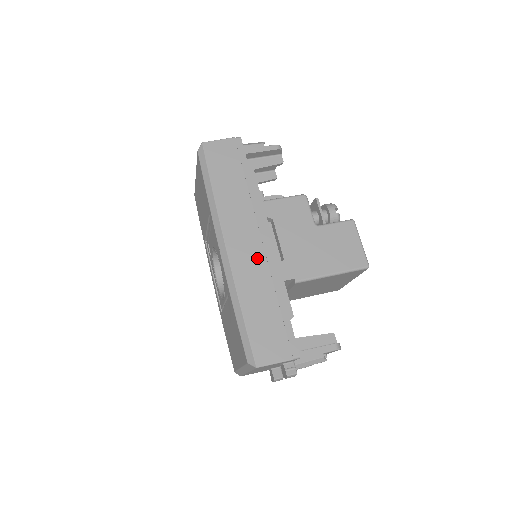
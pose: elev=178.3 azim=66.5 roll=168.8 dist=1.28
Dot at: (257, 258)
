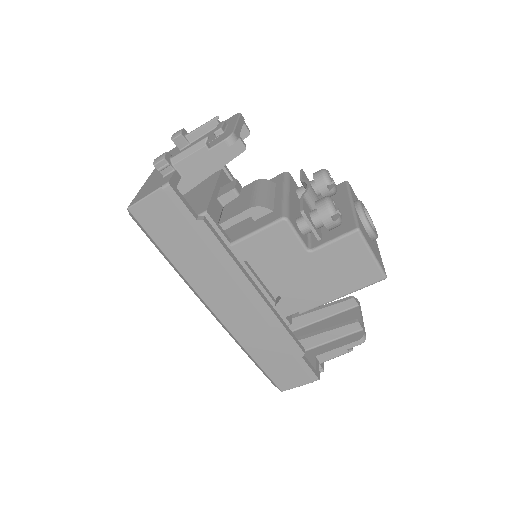
Dot at: (250, 315)
